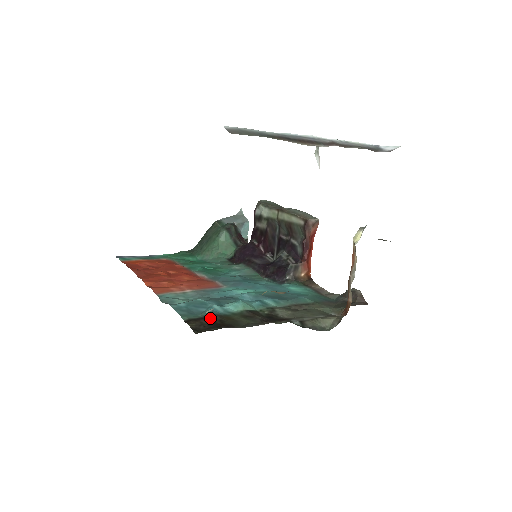
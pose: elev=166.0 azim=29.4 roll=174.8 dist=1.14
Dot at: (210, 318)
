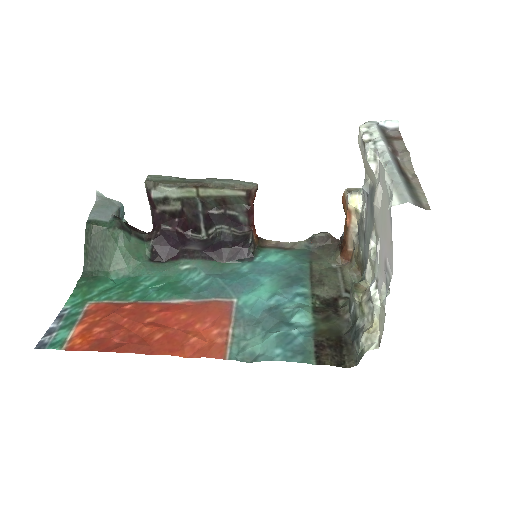
Dot at: (321, 345)
